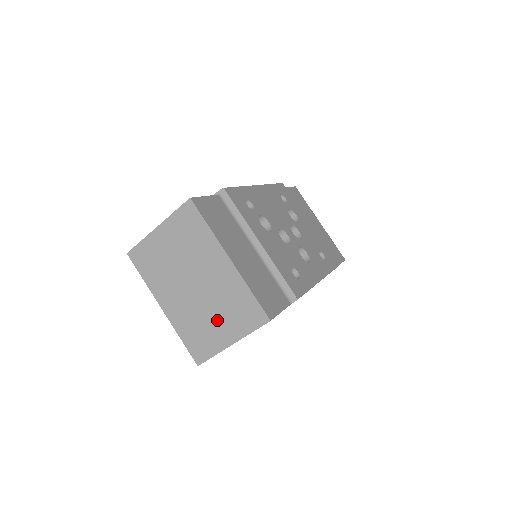
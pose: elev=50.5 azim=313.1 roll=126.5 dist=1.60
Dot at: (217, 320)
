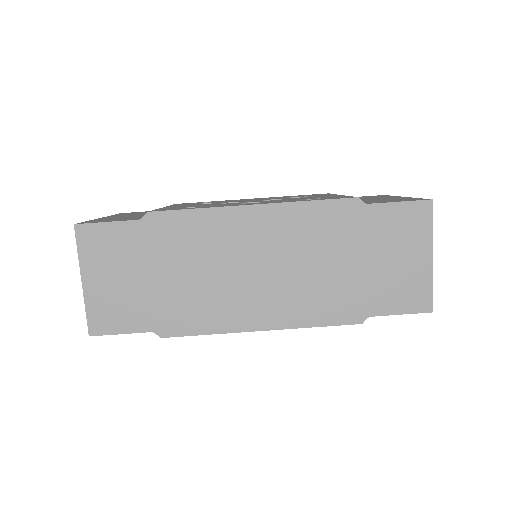
Dot at: occluded
